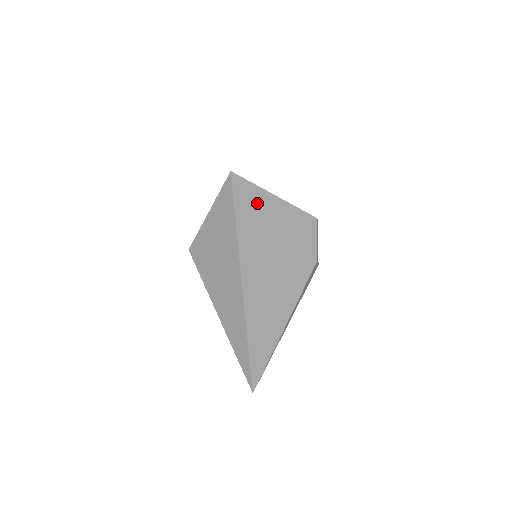
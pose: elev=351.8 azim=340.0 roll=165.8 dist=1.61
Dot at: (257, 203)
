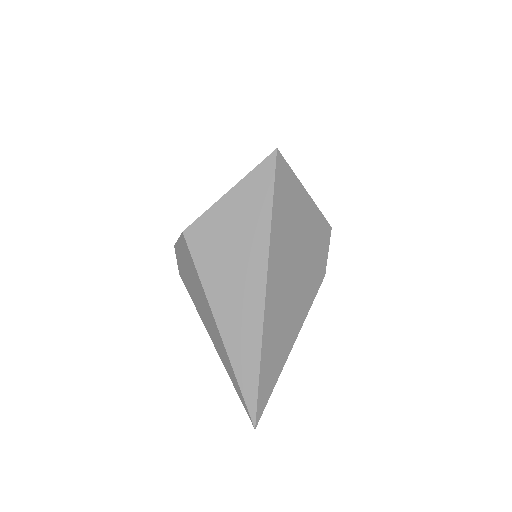
Dot at: (292, 195)
